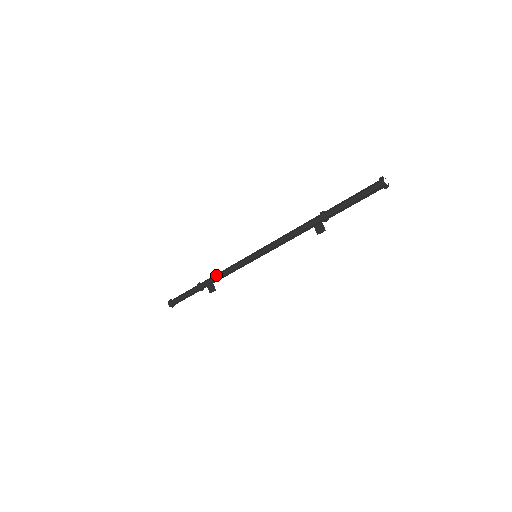
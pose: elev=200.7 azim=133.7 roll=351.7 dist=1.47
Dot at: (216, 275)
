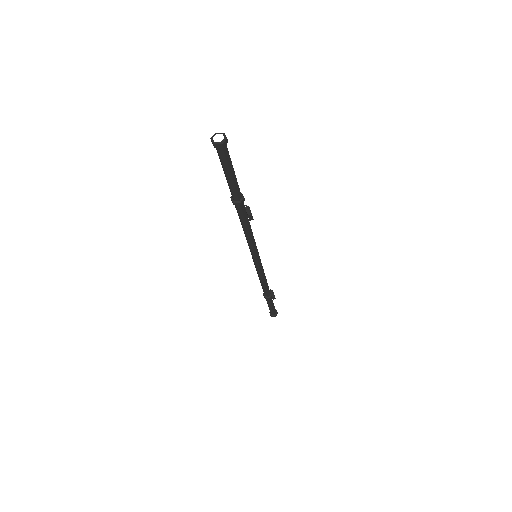
Dot at: occluded
